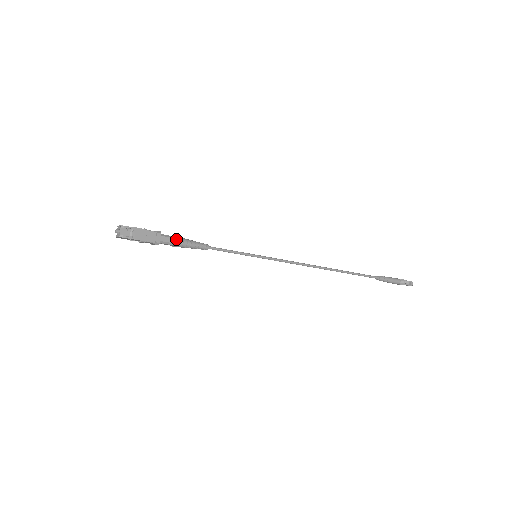
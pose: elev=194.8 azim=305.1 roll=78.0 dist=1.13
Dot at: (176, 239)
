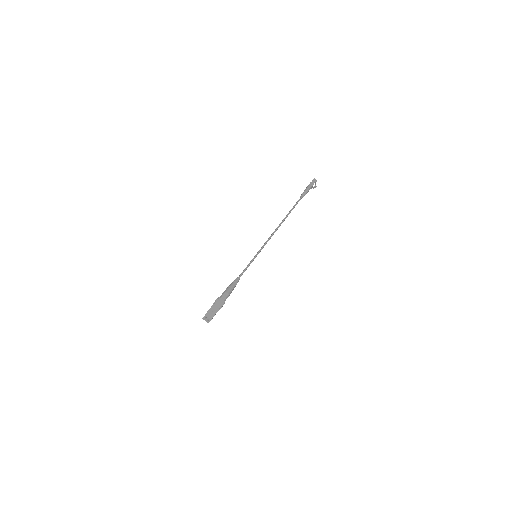
Dot at: occluded
